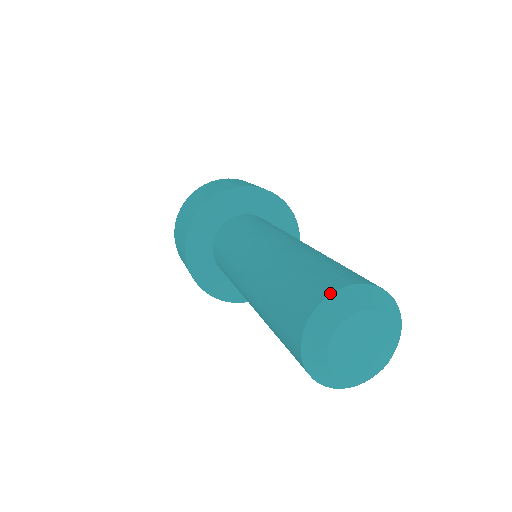
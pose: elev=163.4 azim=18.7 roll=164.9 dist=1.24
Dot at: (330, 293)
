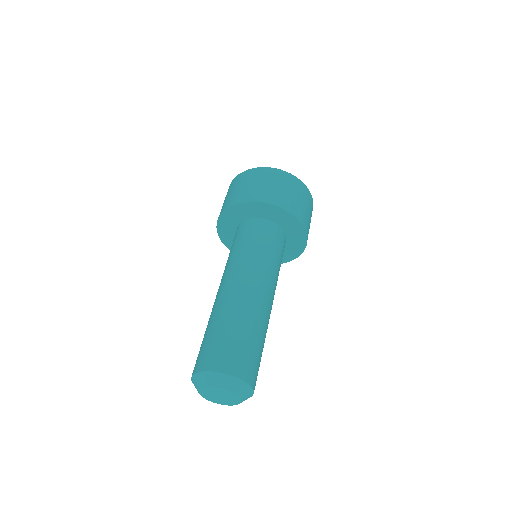
Dot at: (223, 372)
